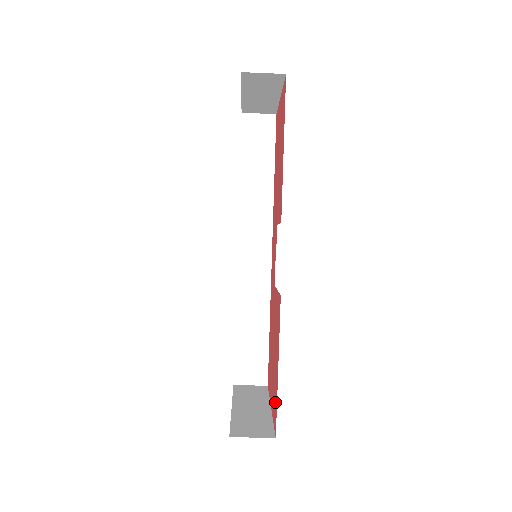
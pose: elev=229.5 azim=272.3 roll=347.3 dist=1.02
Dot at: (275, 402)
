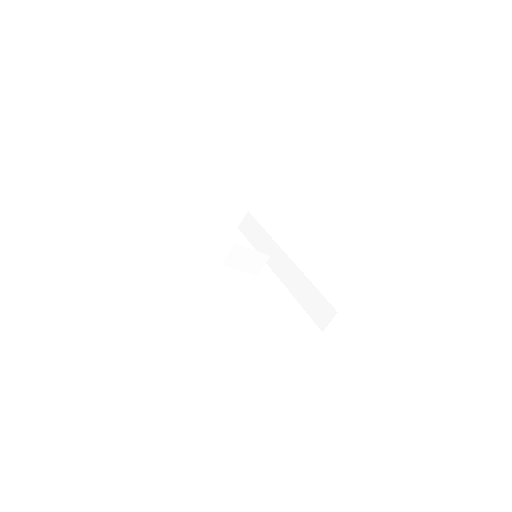
Dot at: occluded
